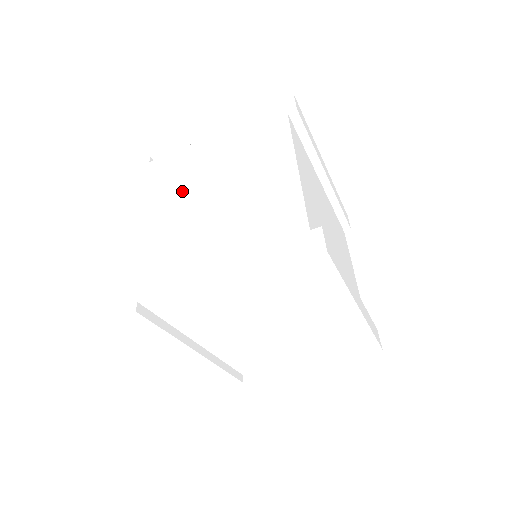
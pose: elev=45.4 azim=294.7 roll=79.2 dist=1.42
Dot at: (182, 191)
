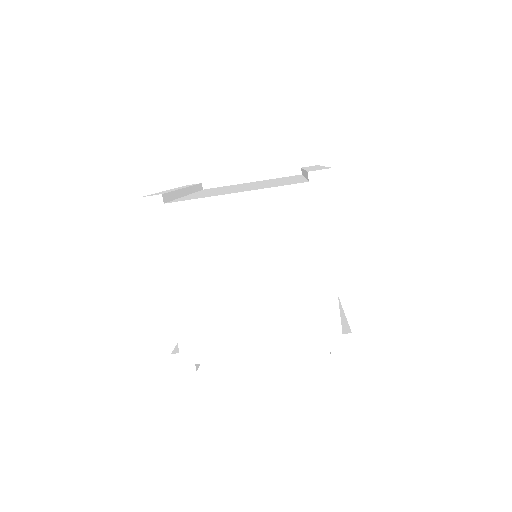
Dot at: (217, 260)
